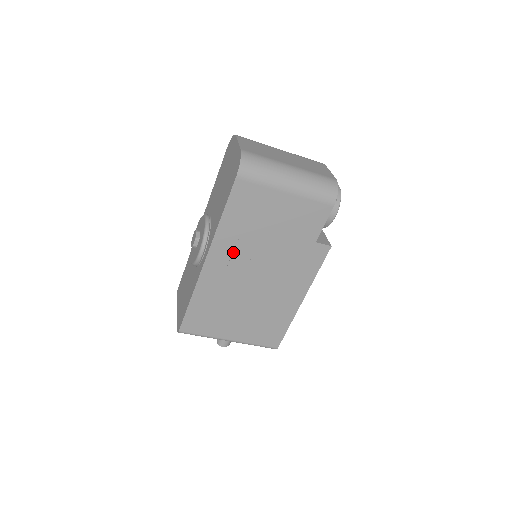
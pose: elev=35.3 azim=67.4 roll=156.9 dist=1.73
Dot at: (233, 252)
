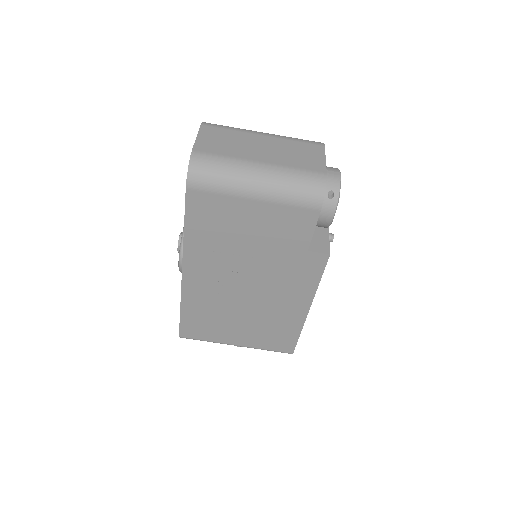
Dot at: (210, 265)
